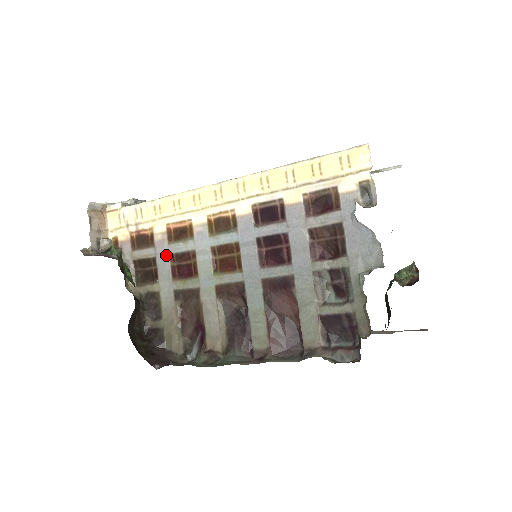
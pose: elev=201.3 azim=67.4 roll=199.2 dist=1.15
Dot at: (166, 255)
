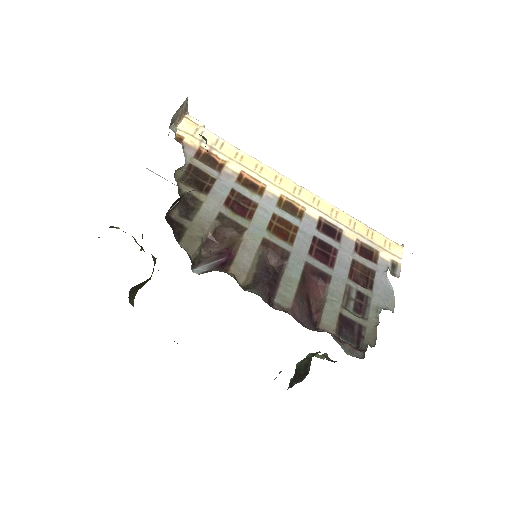
Dot at: (228, 186)
